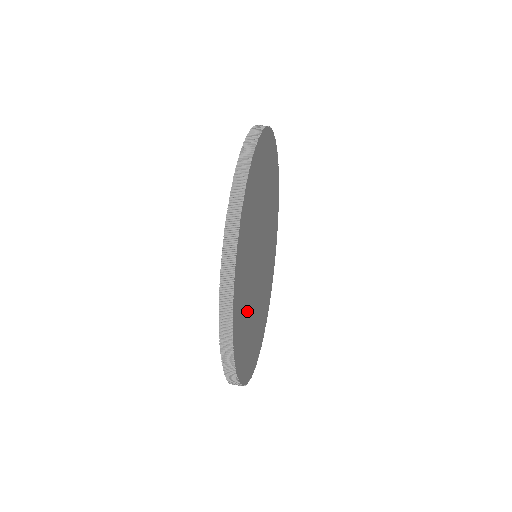
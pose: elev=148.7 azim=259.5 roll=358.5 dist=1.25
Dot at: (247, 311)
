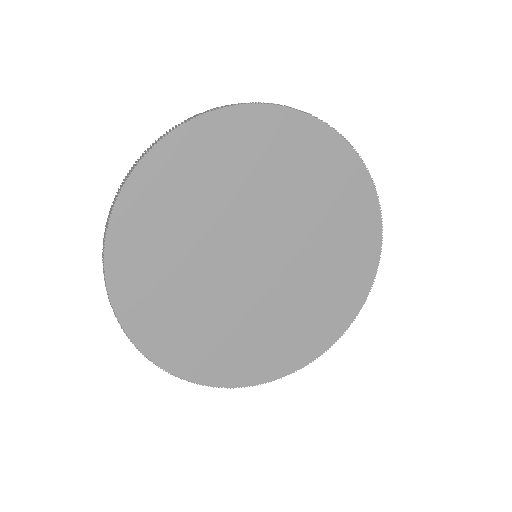
Dot at: (178, 237)
